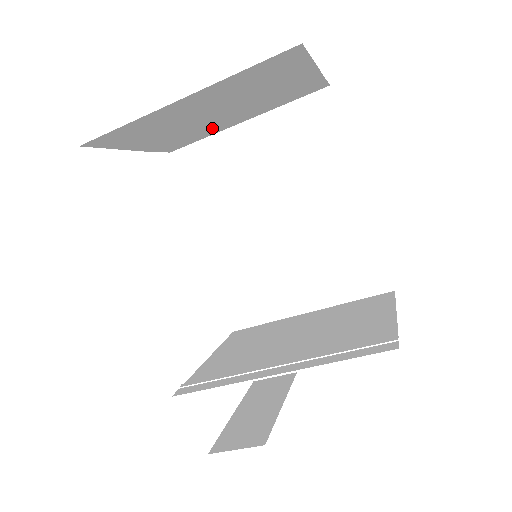
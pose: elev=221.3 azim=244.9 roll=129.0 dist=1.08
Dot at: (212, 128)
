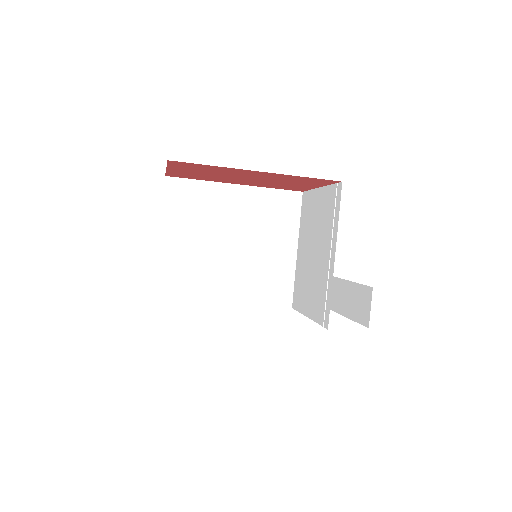
Dot at: occluded
